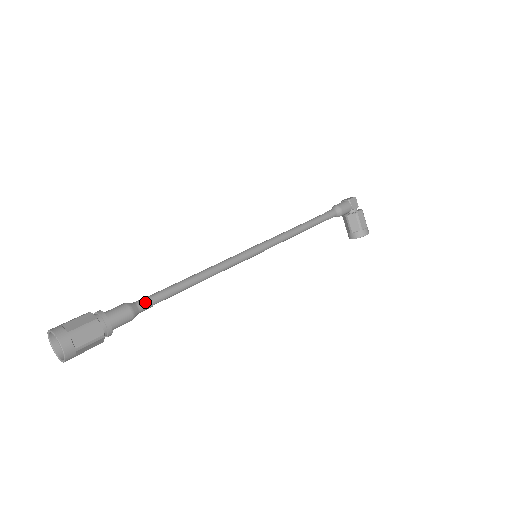
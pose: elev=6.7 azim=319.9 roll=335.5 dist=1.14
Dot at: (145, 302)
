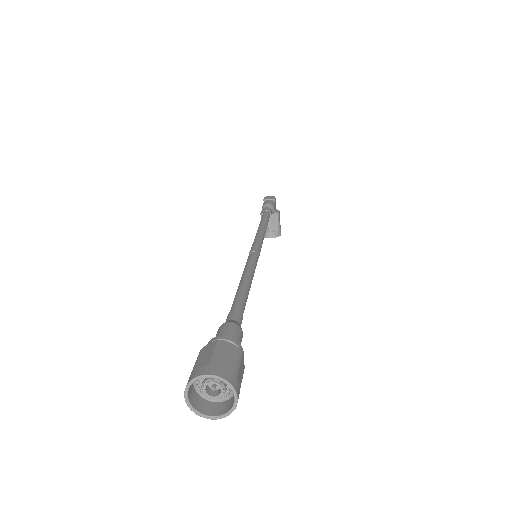
Dot at: (241, 319)
